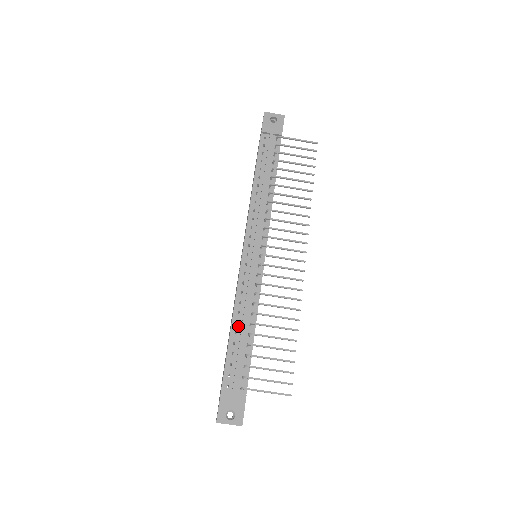
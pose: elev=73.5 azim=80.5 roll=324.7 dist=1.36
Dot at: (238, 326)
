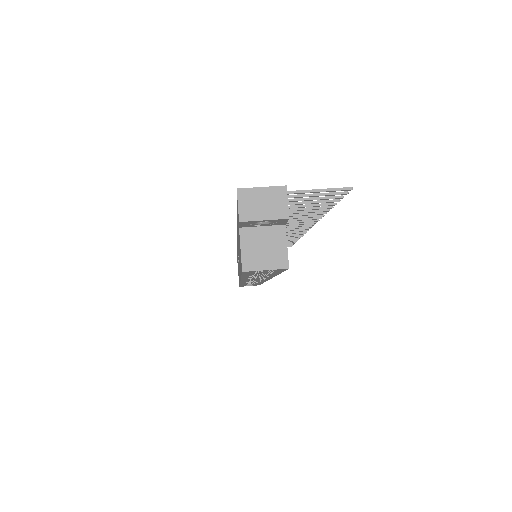
Dot at: occluded
